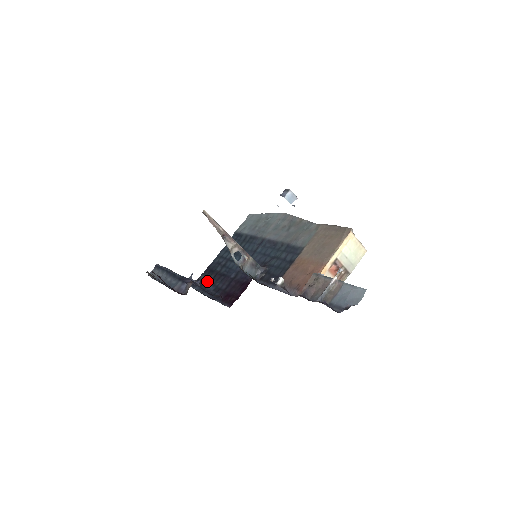
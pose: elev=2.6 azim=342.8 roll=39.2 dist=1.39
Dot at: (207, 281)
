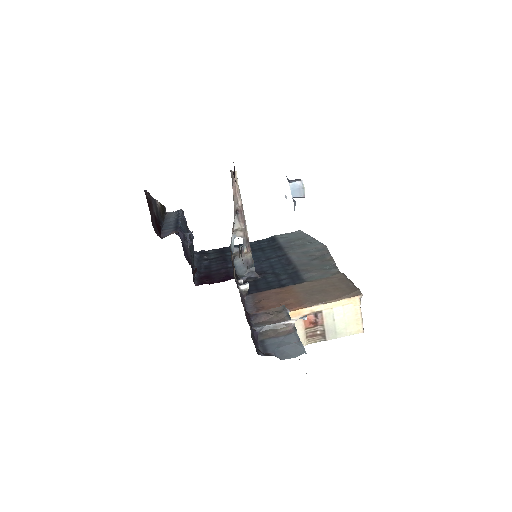
Dot at: (210, 256)
